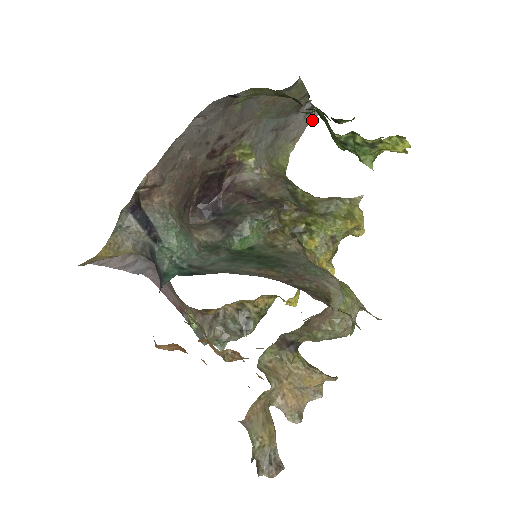
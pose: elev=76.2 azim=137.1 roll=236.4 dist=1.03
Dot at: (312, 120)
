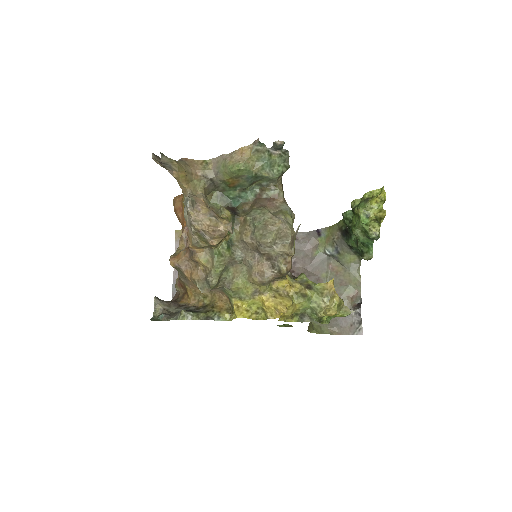
Dot at: (356, 334)
